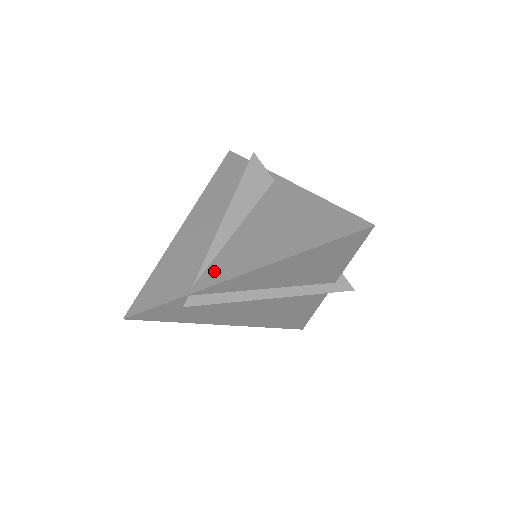
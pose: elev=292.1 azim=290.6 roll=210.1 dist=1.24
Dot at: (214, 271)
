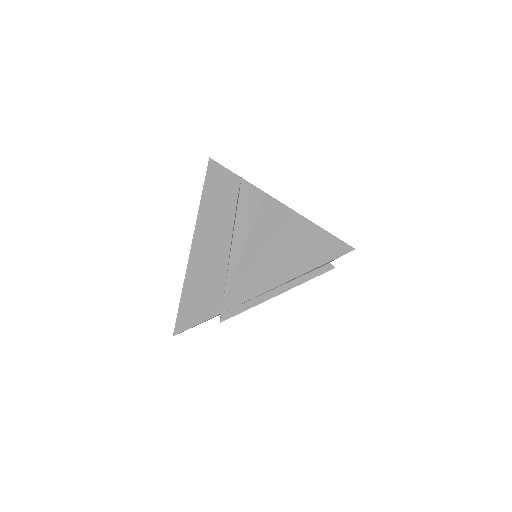
Dot at: (236, 291)
